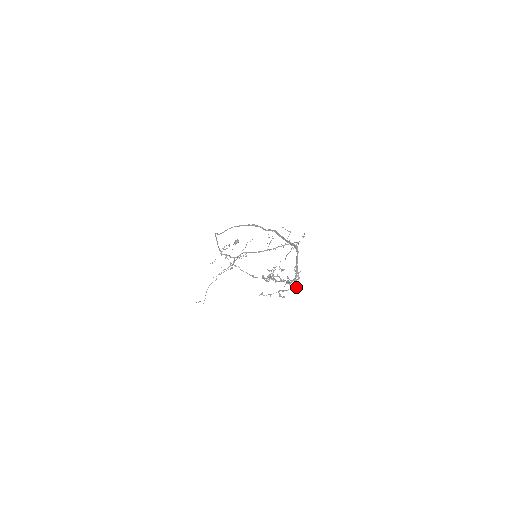
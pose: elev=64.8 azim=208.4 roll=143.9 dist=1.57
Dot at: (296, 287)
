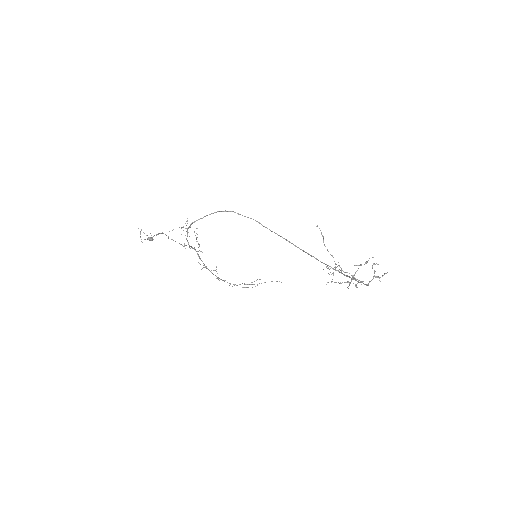
Dot at: occluded
